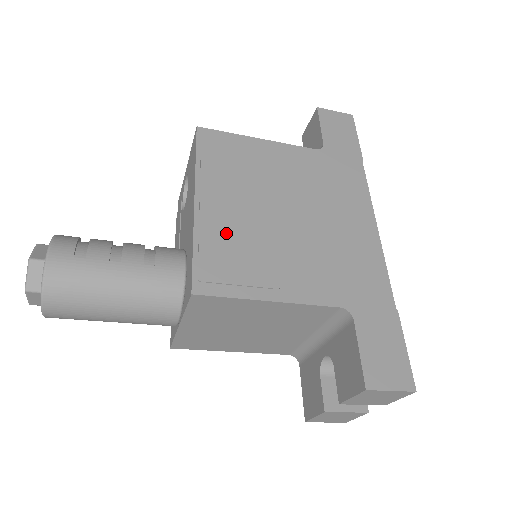
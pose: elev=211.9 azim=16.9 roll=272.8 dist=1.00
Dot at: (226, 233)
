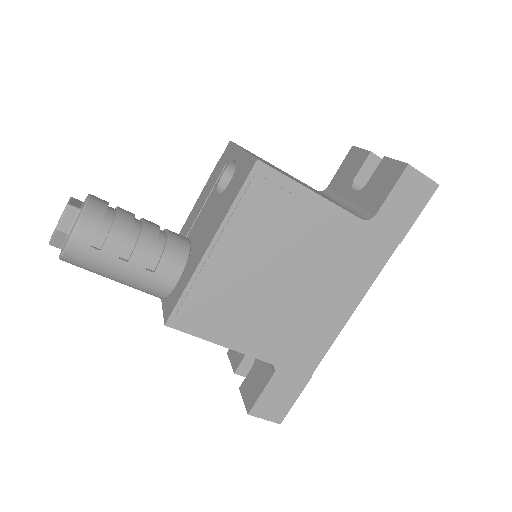
Dot at: (219, 285)
